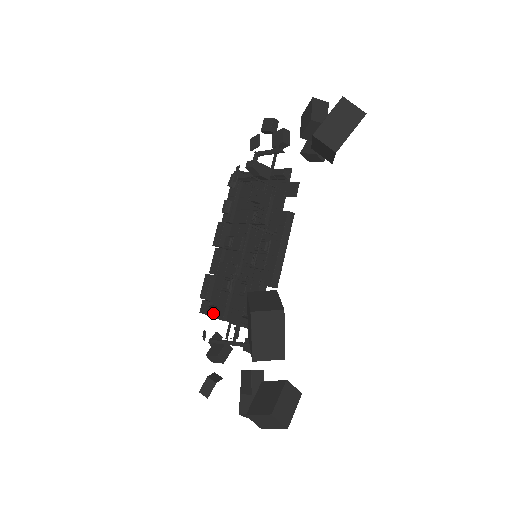
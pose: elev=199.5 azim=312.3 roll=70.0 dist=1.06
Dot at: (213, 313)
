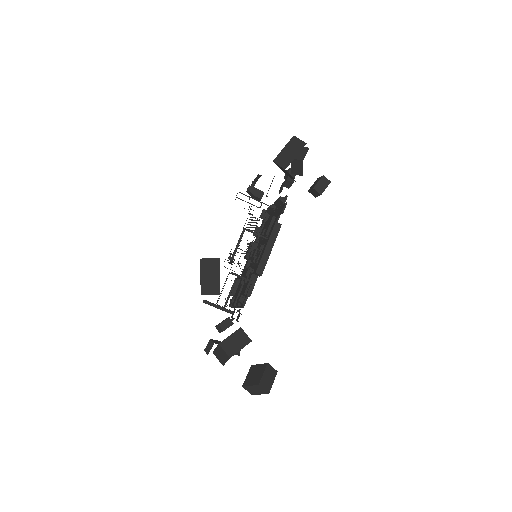
Dot at: occluded
